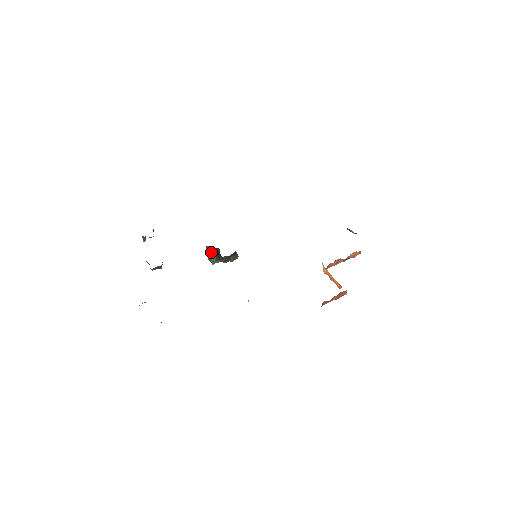
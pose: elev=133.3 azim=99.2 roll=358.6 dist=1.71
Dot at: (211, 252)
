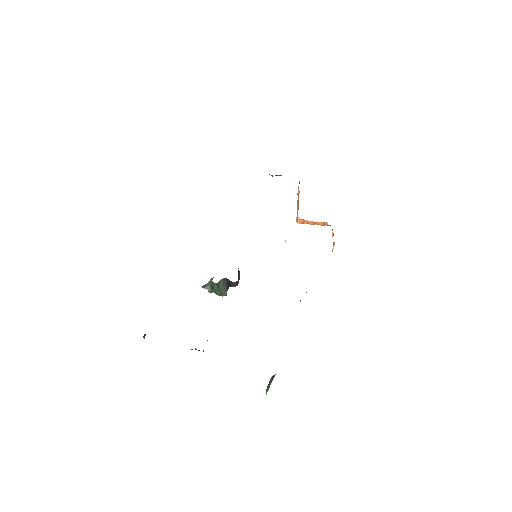
Dot at: (218, 287)
